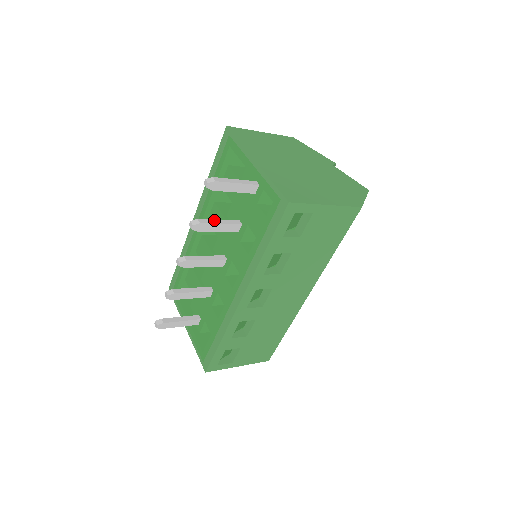
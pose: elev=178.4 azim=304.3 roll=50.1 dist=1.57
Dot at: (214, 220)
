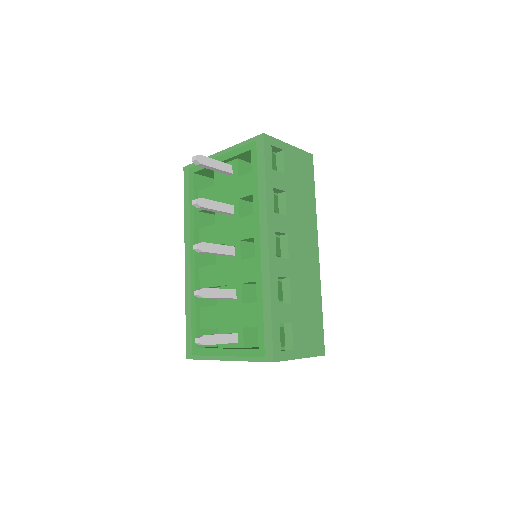
Dot at: occluded
